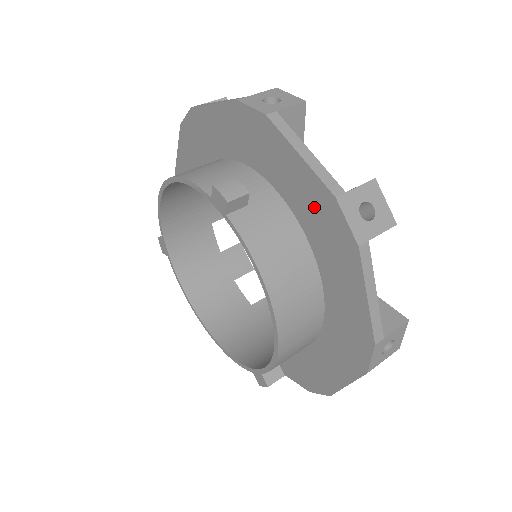
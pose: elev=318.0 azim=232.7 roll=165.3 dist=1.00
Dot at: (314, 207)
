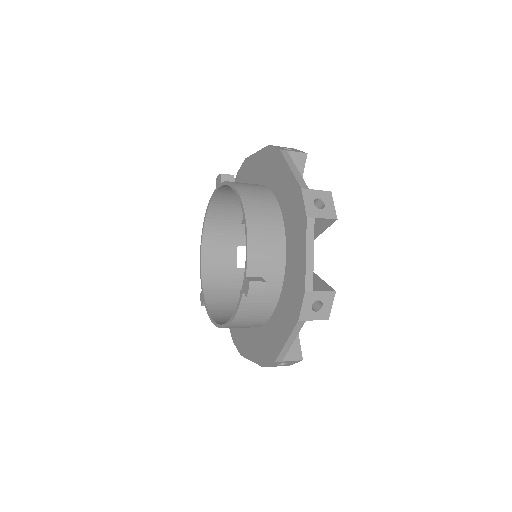
Dot at: (265, 165)
